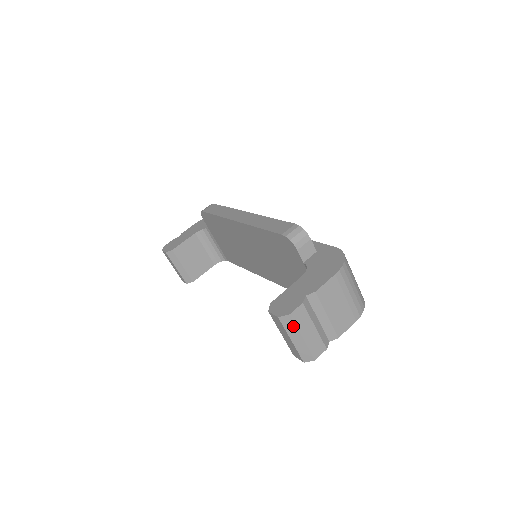
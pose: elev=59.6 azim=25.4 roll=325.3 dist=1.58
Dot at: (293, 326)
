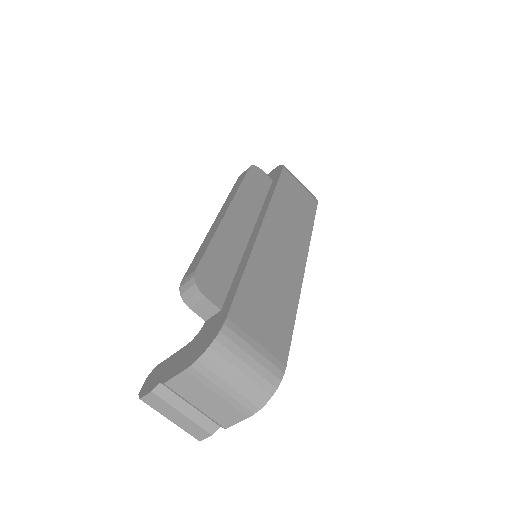
Dot at: (154, 408)
